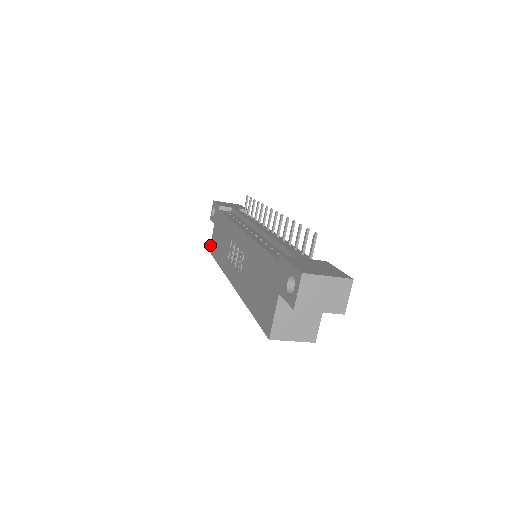
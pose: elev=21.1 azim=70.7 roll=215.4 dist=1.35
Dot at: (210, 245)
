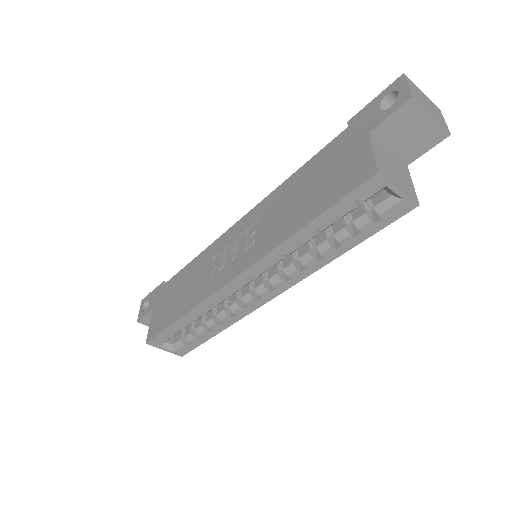
Dot at: (147, 335)
